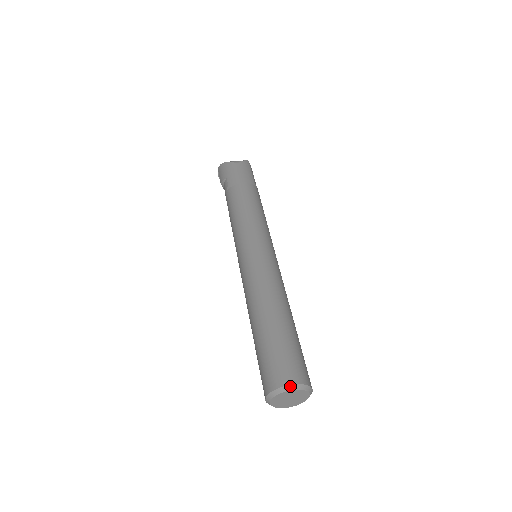
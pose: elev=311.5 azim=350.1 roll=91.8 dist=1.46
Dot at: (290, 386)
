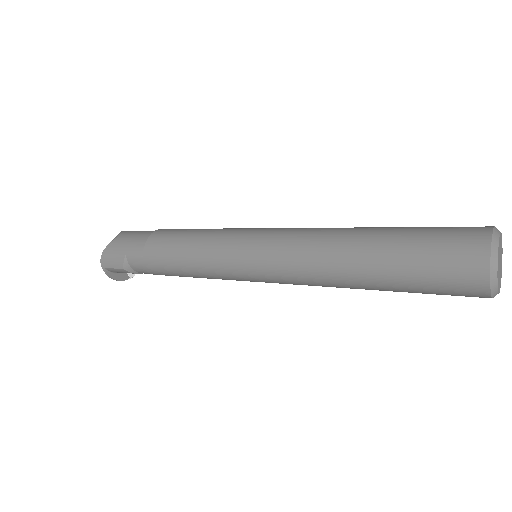
Dot at: (493, 237)
